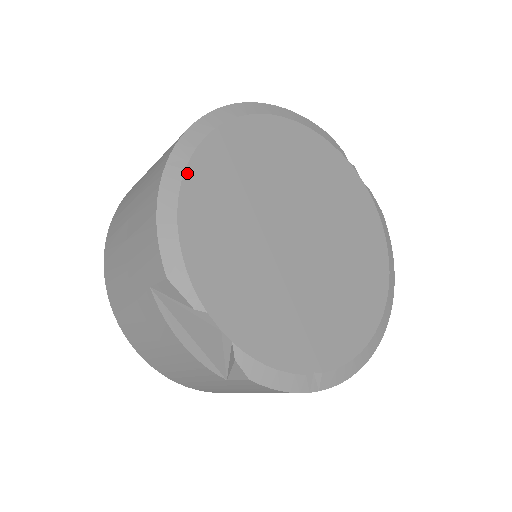
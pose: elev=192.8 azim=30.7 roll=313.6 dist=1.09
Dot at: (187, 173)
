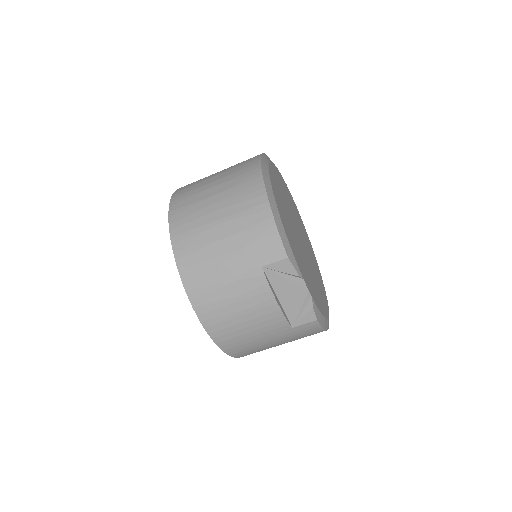
Dot at: (274, 194)
